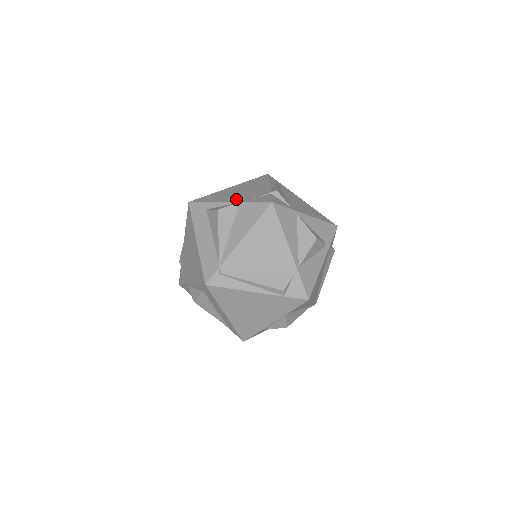
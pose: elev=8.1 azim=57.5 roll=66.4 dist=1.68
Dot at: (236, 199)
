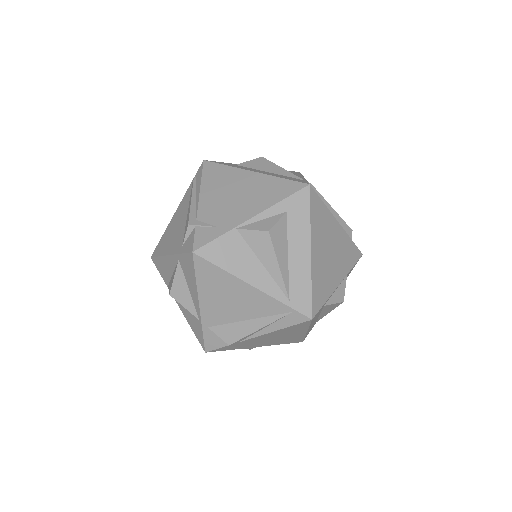
Dot at: occluded
